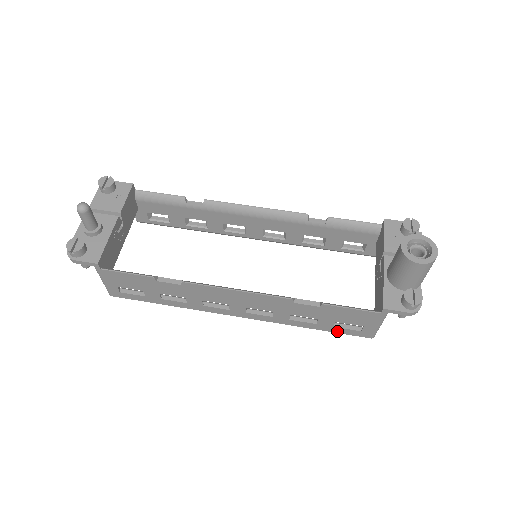
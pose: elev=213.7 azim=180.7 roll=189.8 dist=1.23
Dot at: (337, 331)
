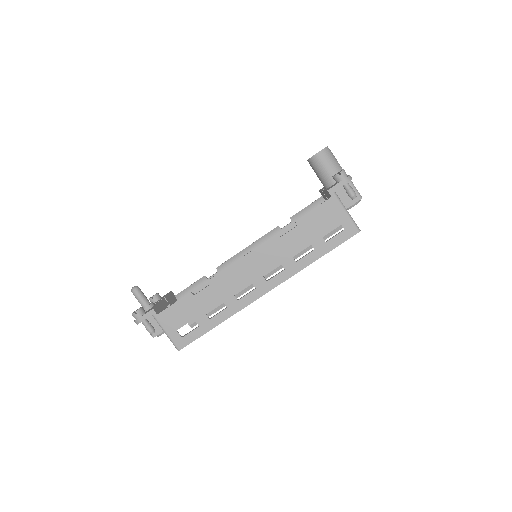
Dot at: (333, 246)
